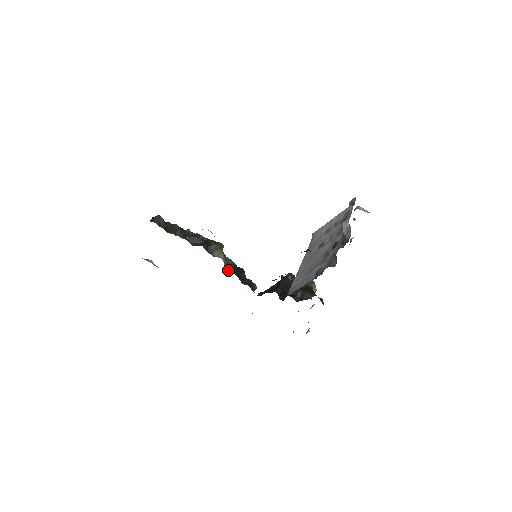
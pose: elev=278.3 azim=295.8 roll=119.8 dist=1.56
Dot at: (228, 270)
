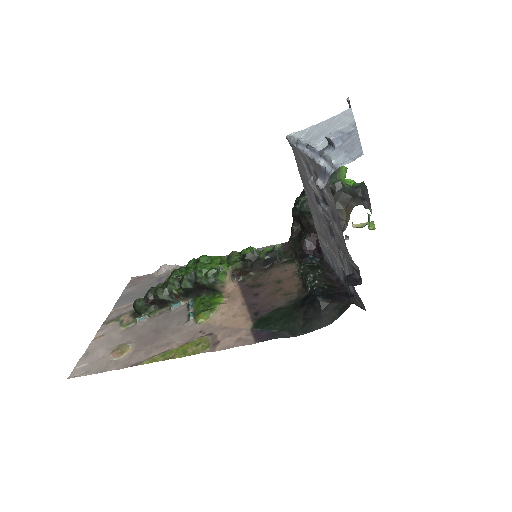
Dot at: (243, 277)
